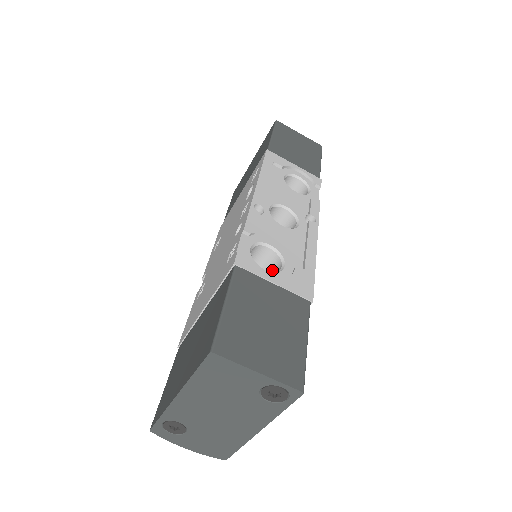
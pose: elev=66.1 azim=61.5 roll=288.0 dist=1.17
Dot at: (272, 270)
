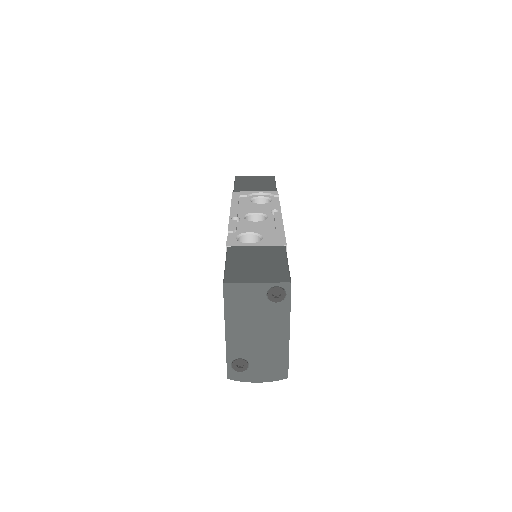
Dot at: occluded
